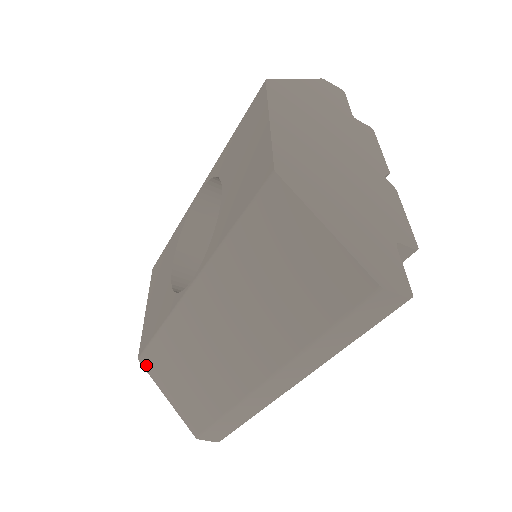
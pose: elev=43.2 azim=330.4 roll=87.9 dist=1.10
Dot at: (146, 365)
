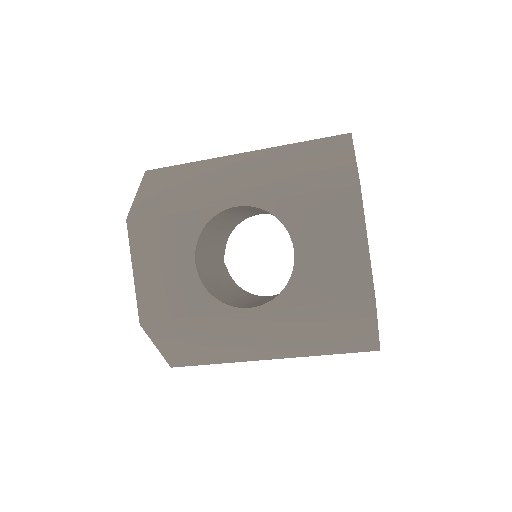
Dot at: (148, 329)
